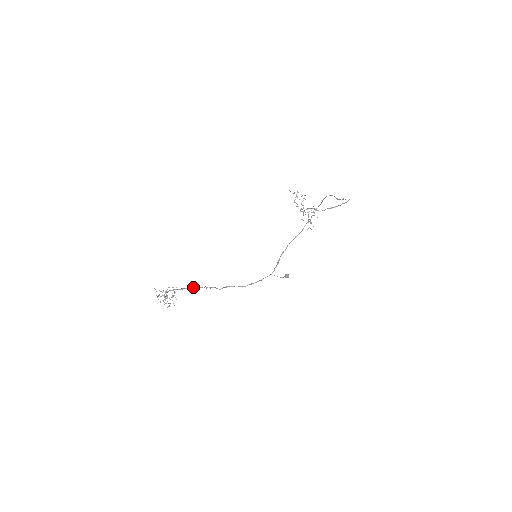
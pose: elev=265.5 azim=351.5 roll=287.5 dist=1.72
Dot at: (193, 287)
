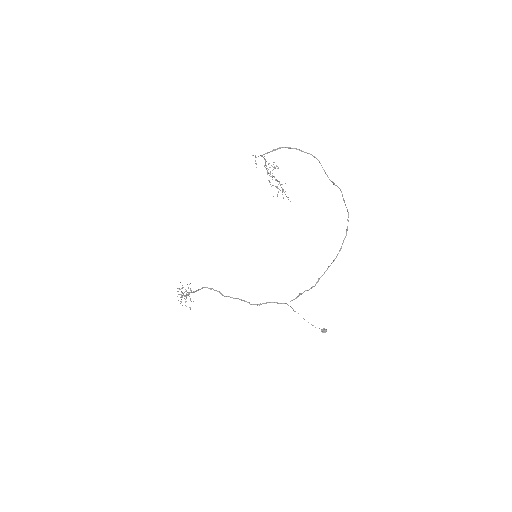
Dot at: (204, 287)
